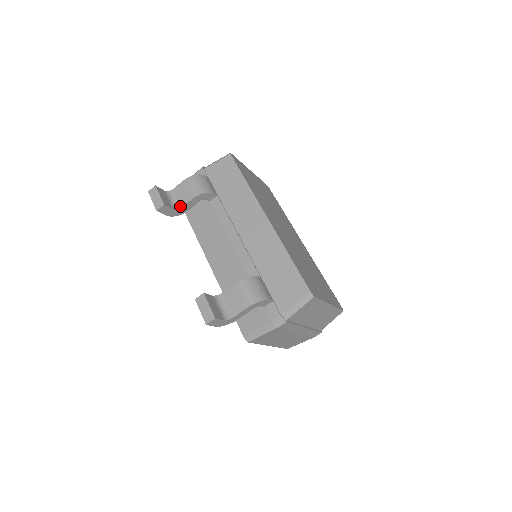
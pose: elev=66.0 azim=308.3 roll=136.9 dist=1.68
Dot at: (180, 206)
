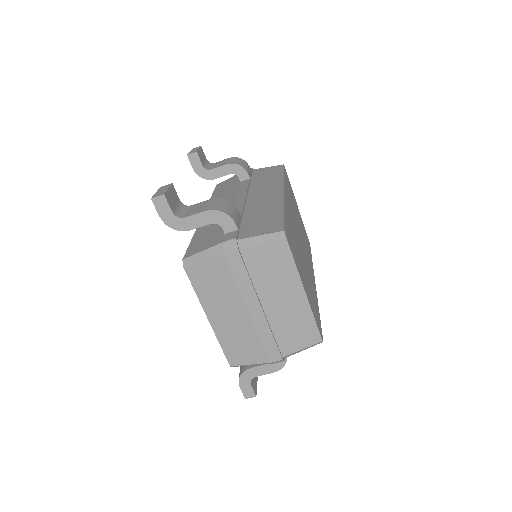
Dot at: (211, 169)
